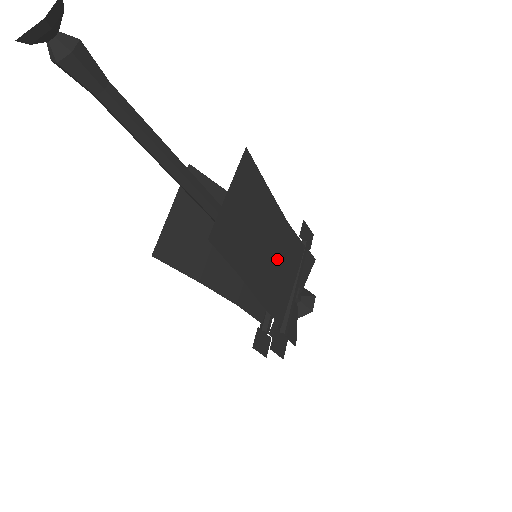
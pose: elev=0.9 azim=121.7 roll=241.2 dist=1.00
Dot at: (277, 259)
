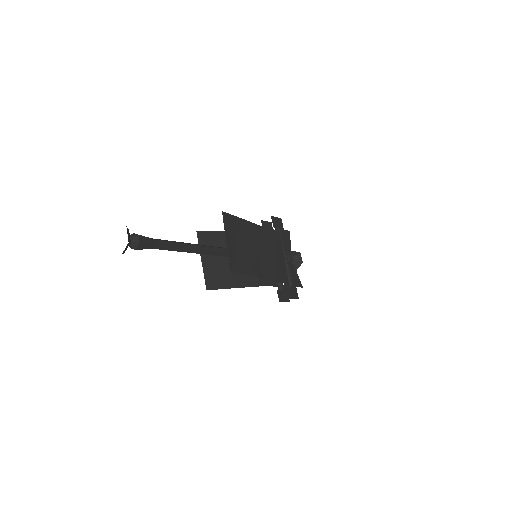
Dot at: (268, 251)
